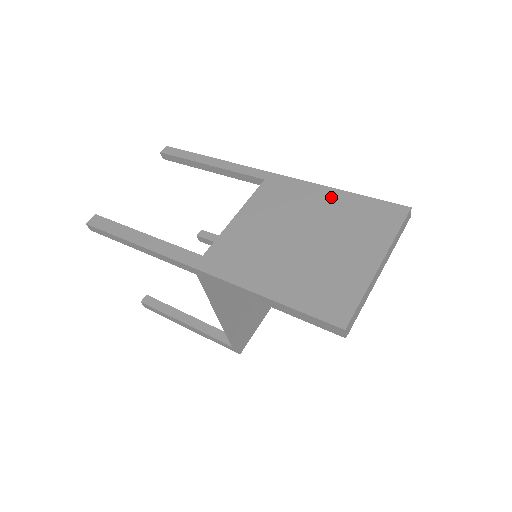
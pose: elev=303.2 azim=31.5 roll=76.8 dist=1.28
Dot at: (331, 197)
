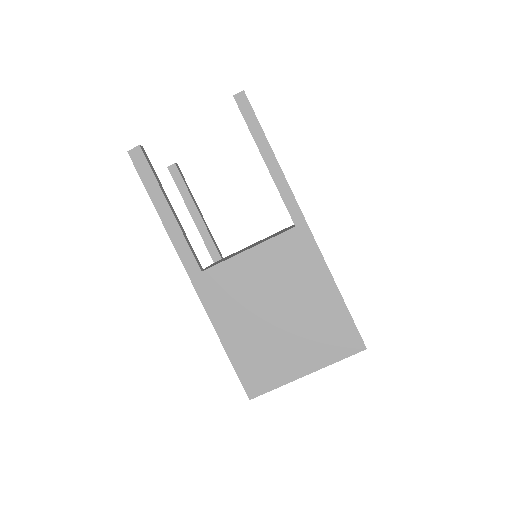
Dot at: (326, 292)
